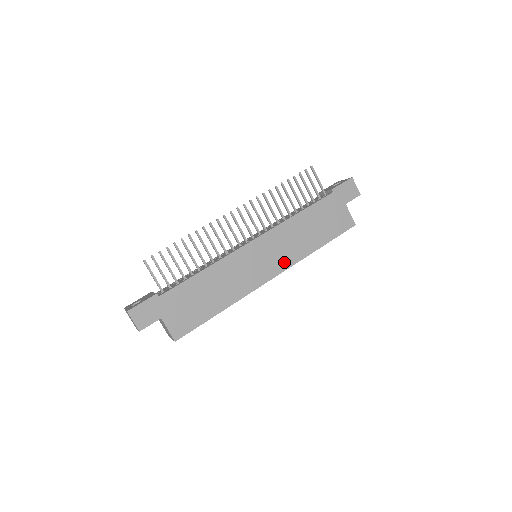
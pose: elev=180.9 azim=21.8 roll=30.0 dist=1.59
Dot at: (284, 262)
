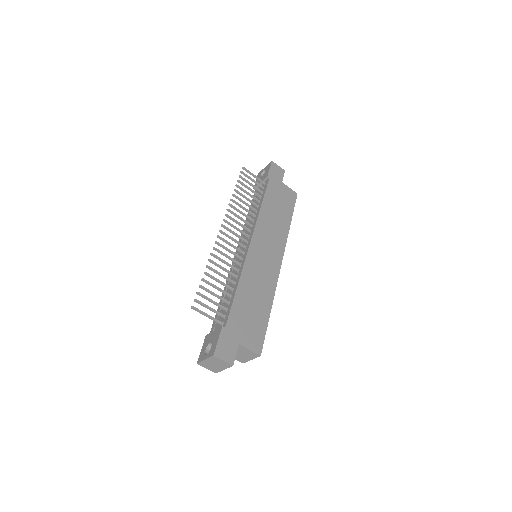
Dot at: (279, 247)
